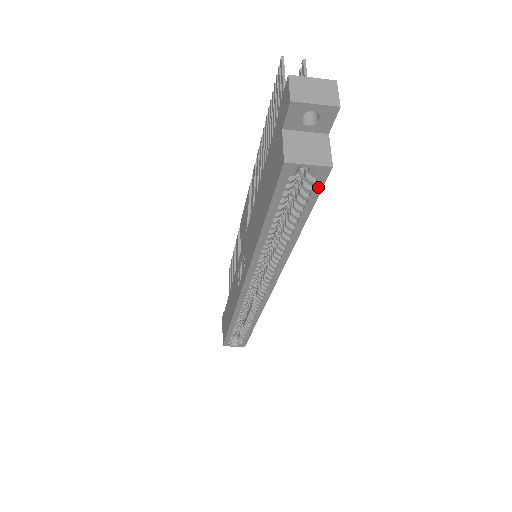
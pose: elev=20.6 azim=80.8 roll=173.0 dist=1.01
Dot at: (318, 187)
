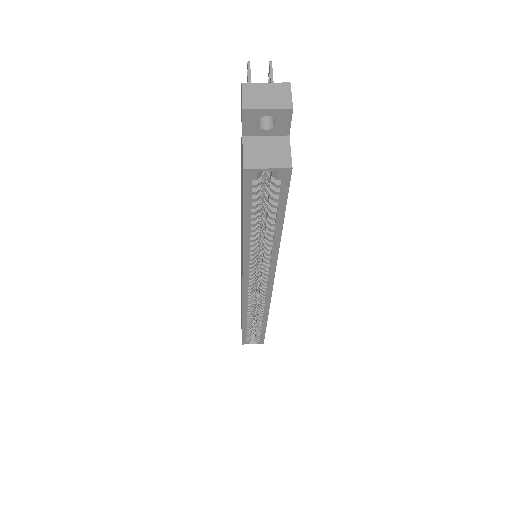
Dot at: (284, 188)
